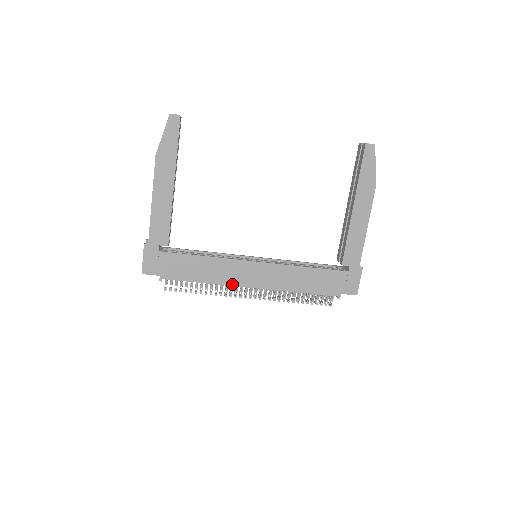
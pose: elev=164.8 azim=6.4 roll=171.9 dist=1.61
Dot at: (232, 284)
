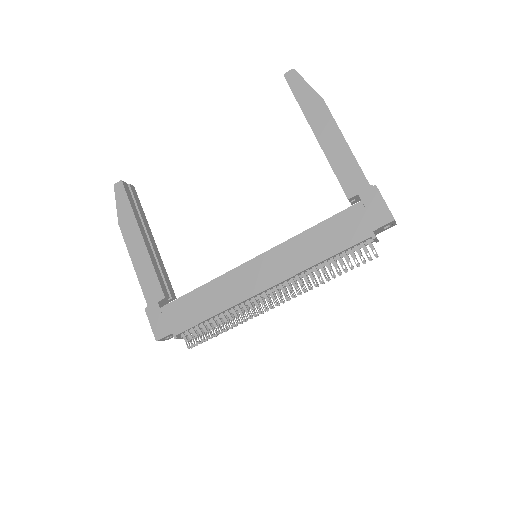
Dot at: (244, 299)
